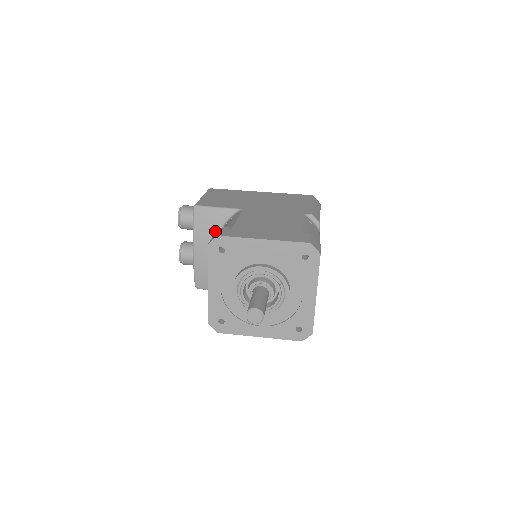
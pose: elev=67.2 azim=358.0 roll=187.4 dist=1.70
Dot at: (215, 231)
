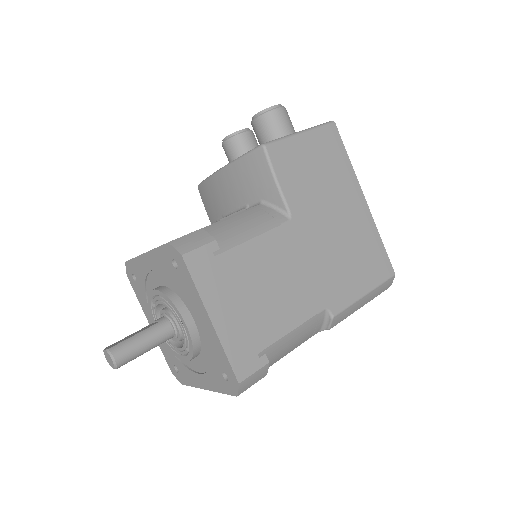
Dot at: (250, 192)
